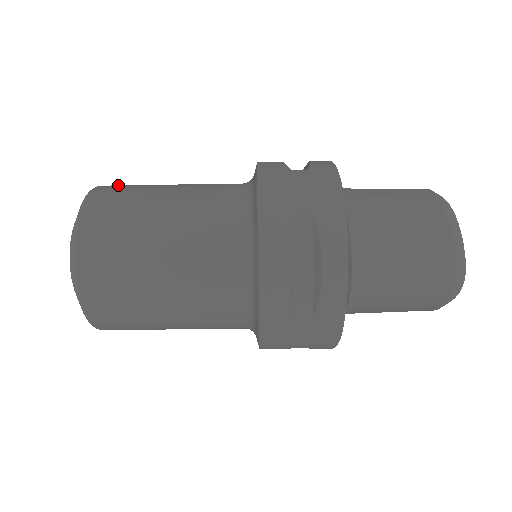
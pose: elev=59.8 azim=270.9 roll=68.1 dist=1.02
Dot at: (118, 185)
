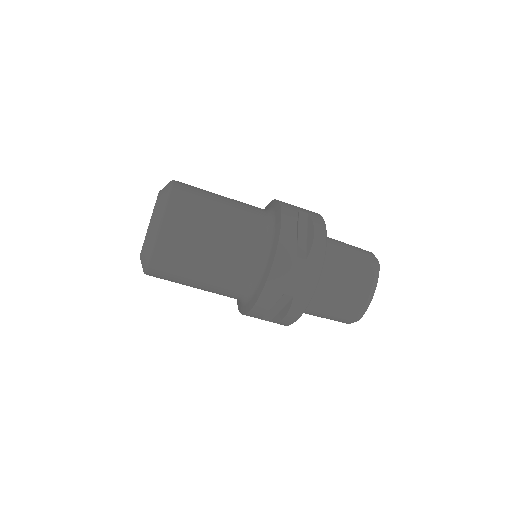
Dot at: (182, 204)
